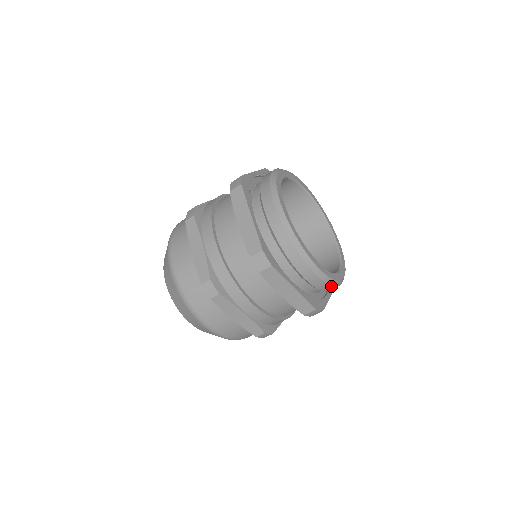
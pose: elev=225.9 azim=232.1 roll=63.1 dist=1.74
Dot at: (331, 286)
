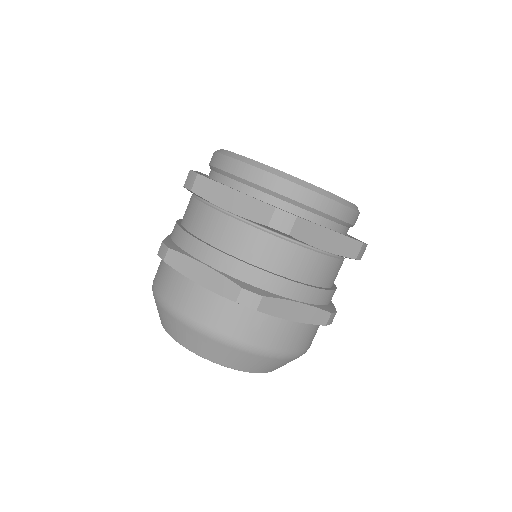
Dot at: (296, 186)
